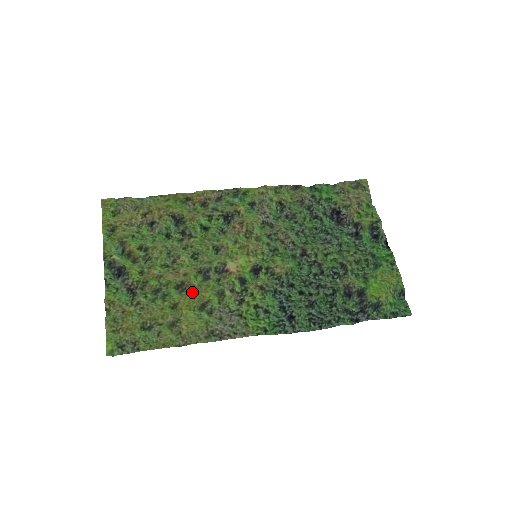
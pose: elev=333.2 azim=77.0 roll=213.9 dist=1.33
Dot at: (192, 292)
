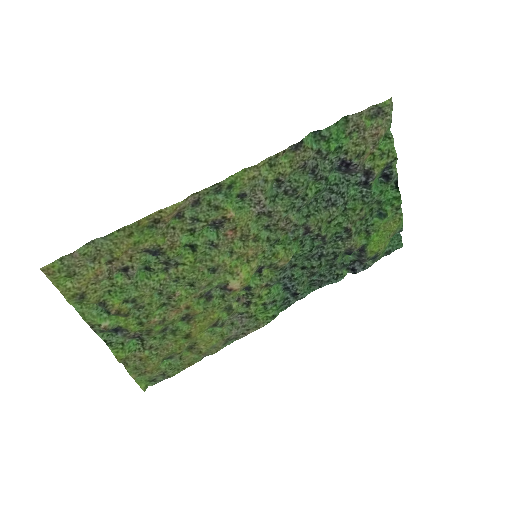
Dot at: (200, 318)
